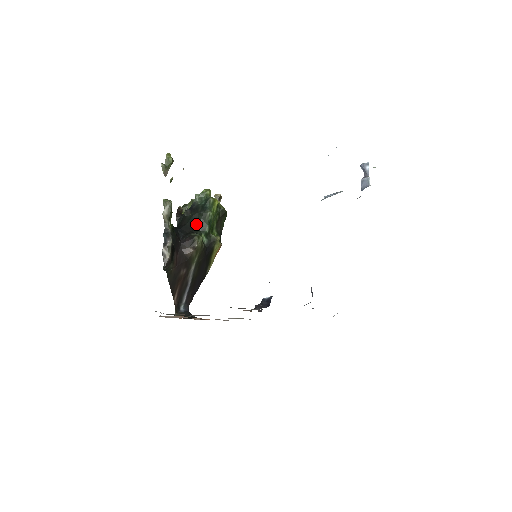
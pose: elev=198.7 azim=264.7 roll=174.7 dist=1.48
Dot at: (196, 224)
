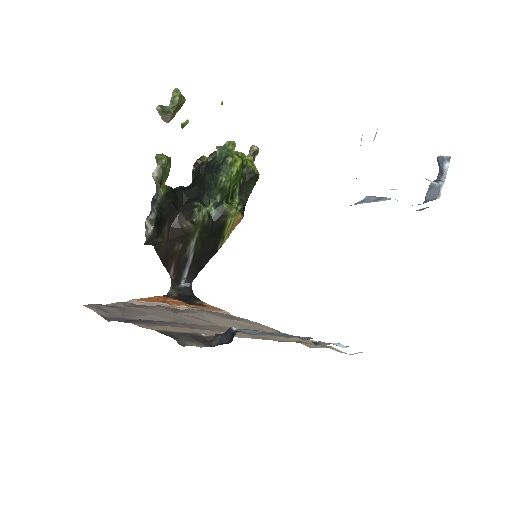
Dot at: (206, 188)
